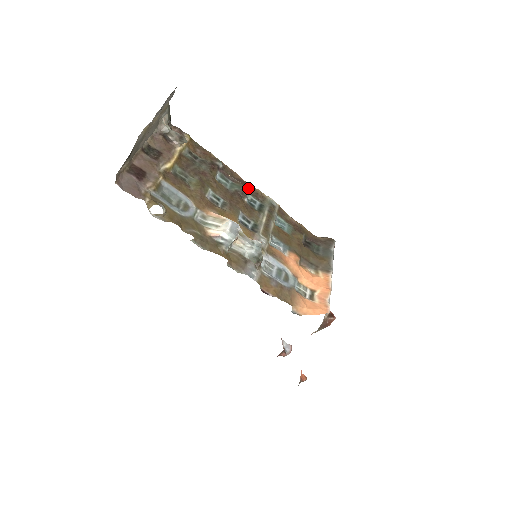
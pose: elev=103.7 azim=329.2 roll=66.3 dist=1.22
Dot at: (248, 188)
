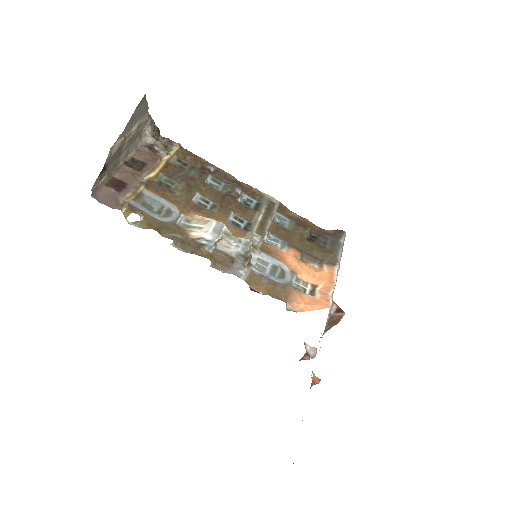
Dot at: (243, 188)
